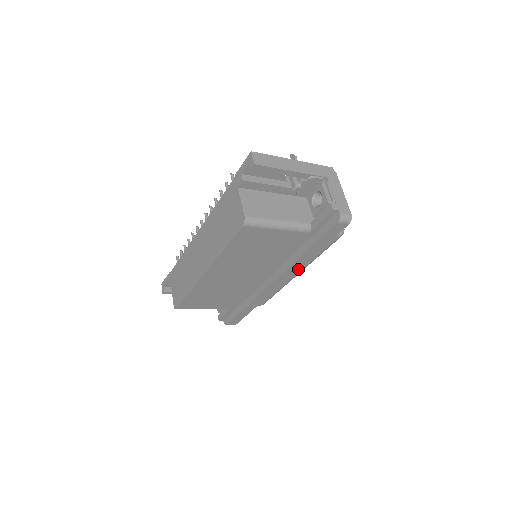
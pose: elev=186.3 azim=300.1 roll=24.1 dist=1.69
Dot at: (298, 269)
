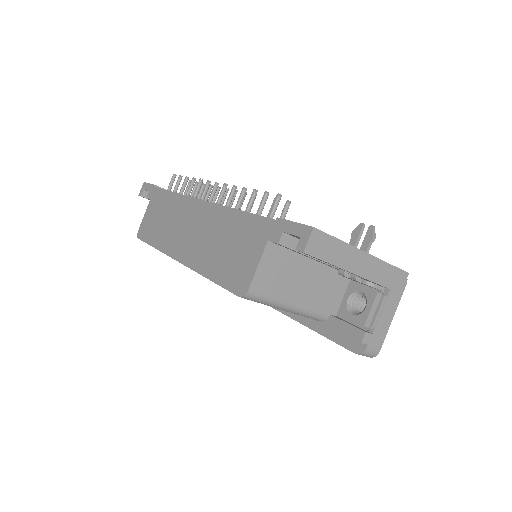
Dot at: occluded
